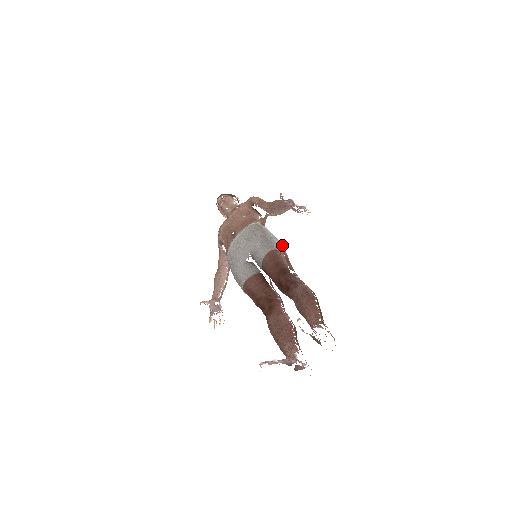
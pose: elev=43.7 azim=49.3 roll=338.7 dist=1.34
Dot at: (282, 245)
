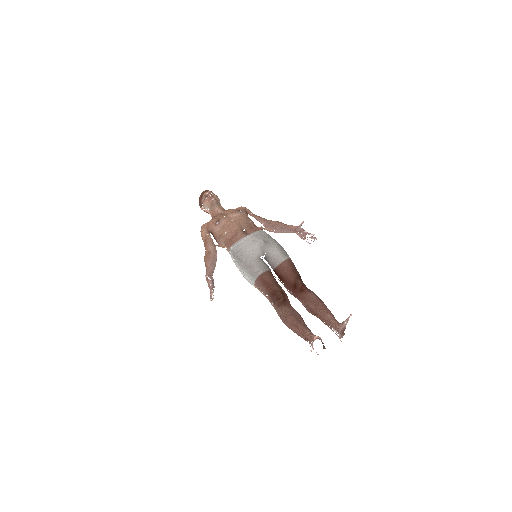
Dot at: occluded
